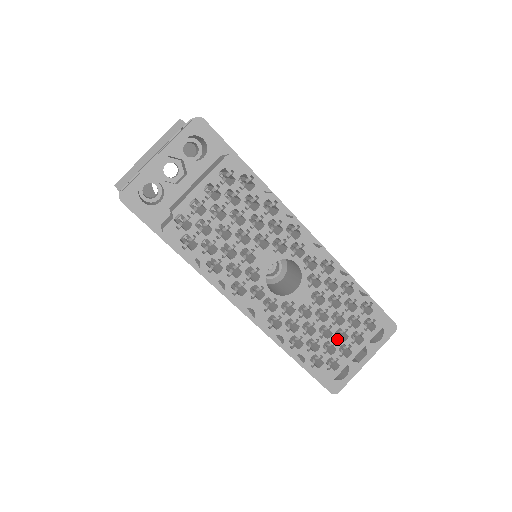
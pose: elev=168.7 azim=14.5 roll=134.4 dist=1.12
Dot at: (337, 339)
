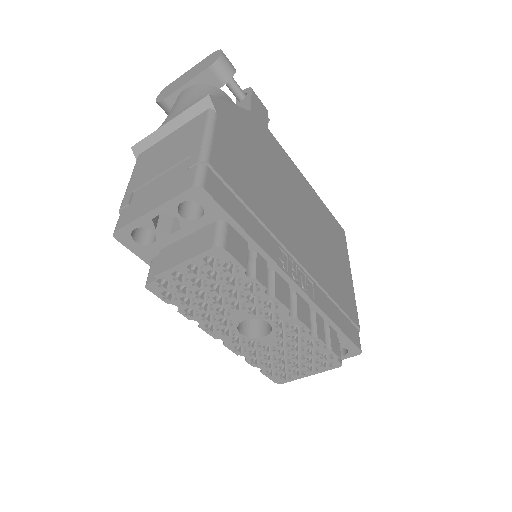
Dot at: (294, 365)
